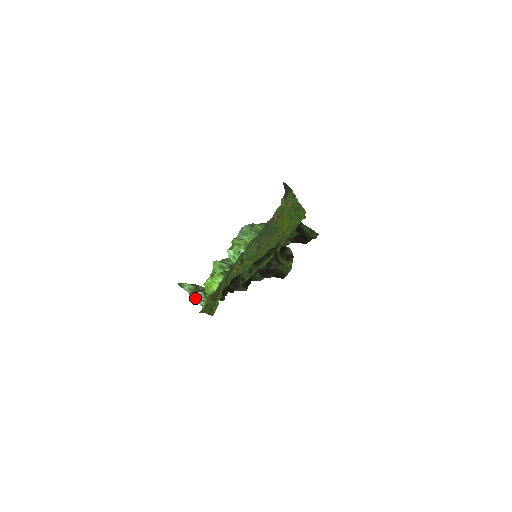
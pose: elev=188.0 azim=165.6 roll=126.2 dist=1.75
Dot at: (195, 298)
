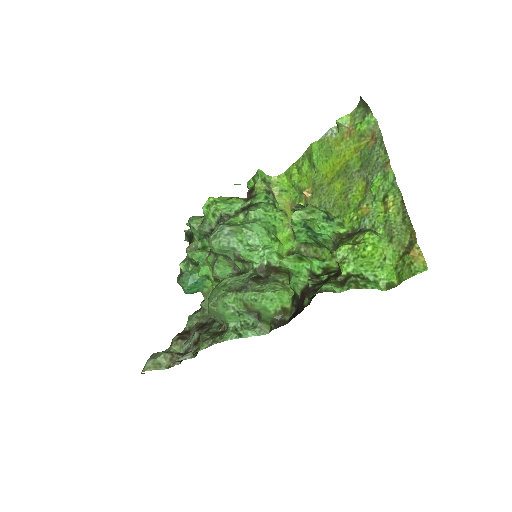
Dot at: (359, 287)
